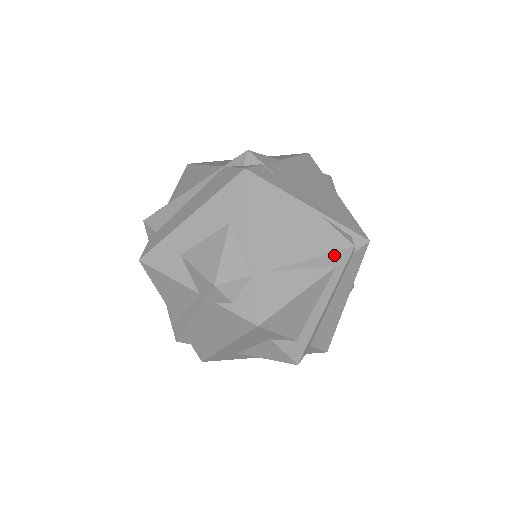
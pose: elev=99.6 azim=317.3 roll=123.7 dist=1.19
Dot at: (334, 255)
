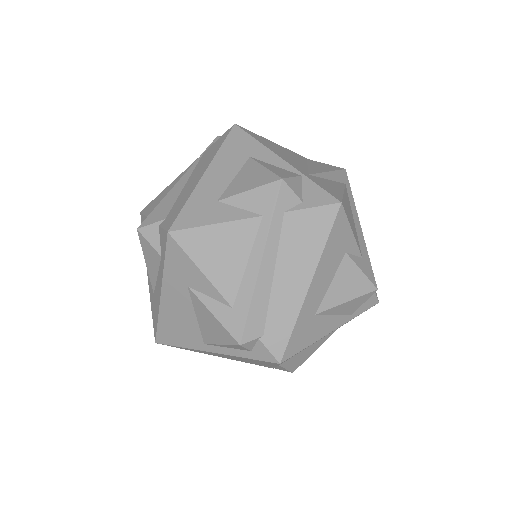
Dot at: (339, 173)
